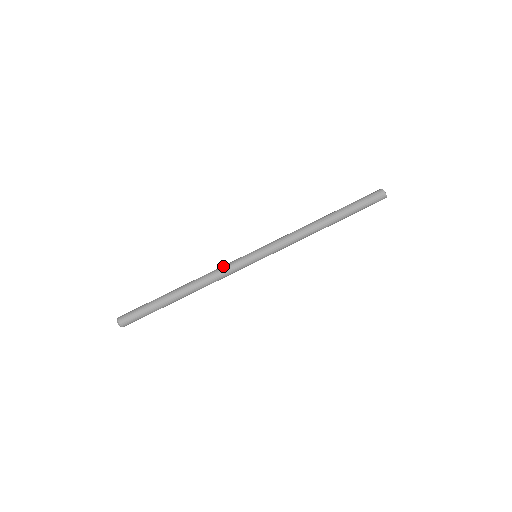
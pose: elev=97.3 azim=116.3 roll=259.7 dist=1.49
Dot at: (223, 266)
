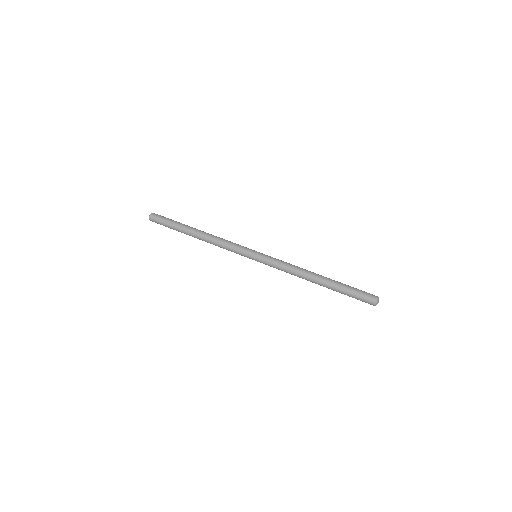
Dot at: (231, 242)
